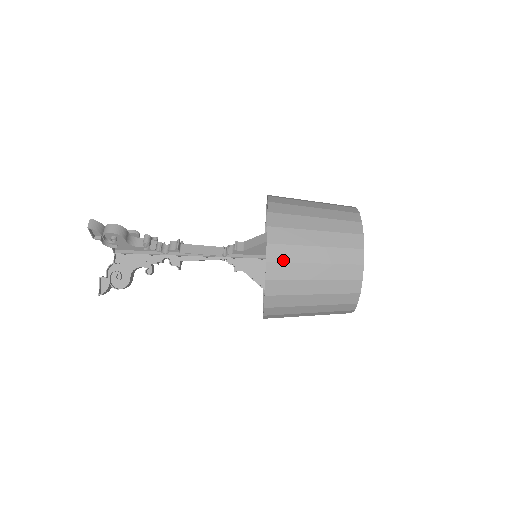
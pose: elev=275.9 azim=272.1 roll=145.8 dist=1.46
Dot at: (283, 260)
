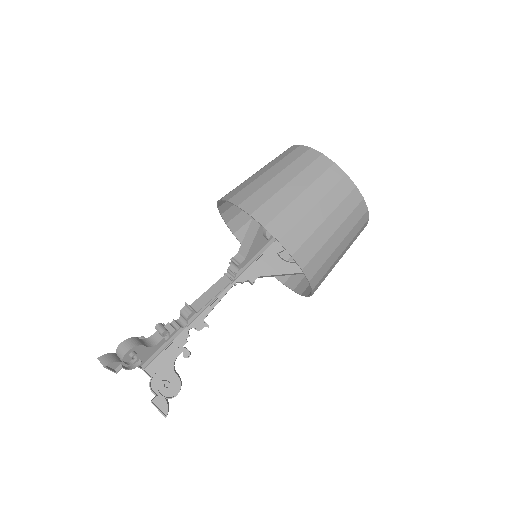
Dot at: (289, 227)
